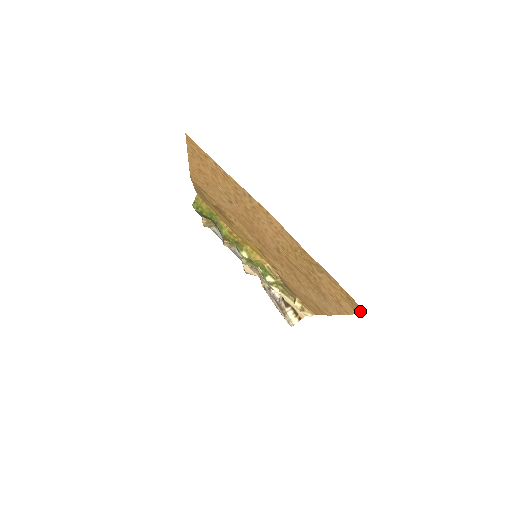
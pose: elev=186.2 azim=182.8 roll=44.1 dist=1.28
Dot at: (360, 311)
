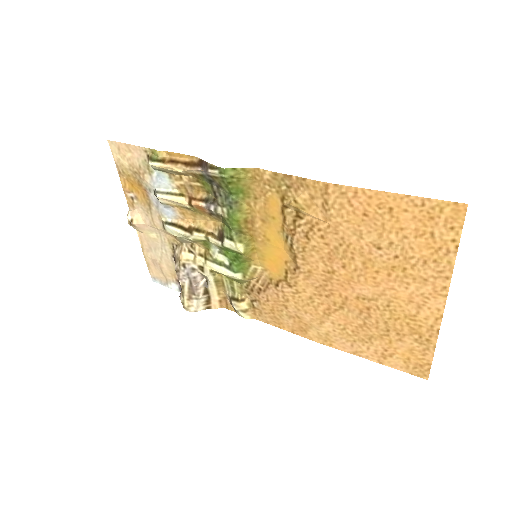
Dot at: (418, 374)
